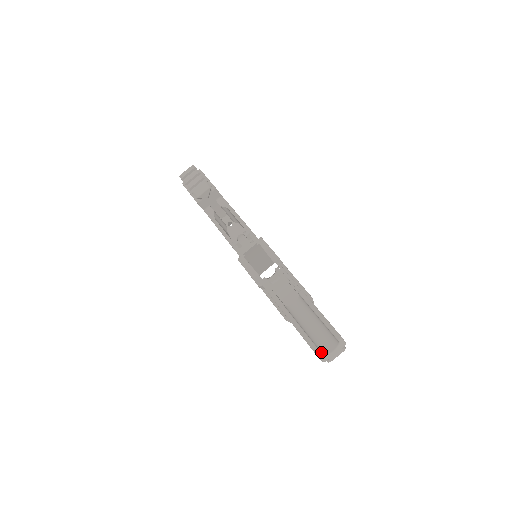
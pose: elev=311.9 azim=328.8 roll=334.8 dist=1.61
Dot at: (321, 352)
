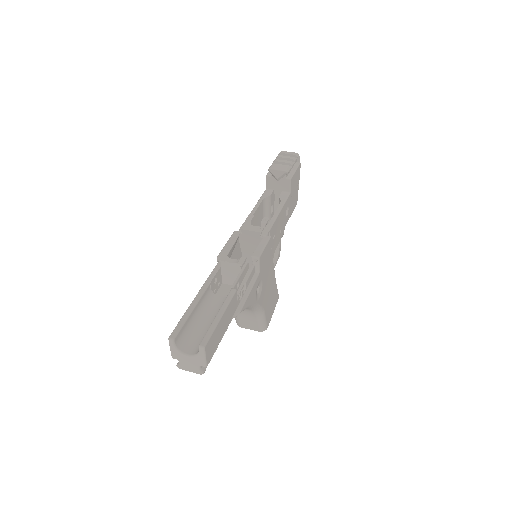
Dot at: (177, 341)
